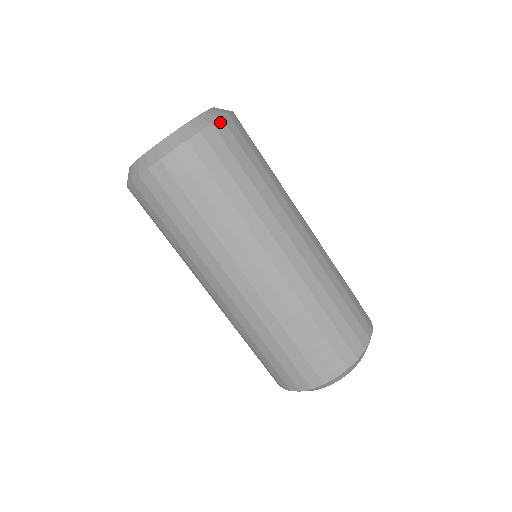
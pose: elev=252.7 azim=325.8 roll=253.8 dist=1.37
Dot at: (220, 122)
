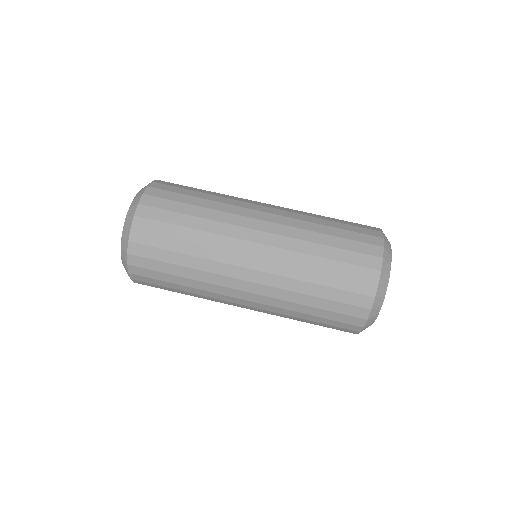
Dot at: occluded
